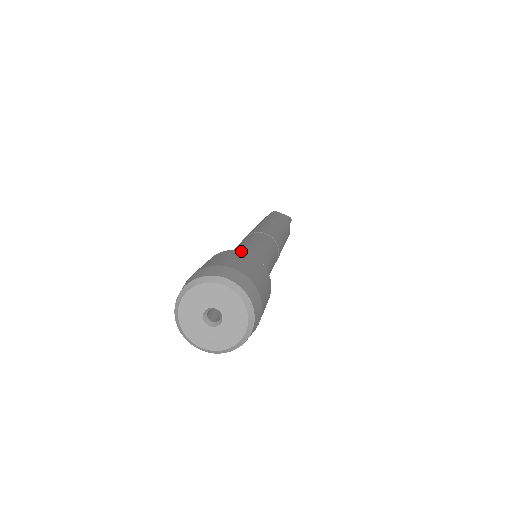
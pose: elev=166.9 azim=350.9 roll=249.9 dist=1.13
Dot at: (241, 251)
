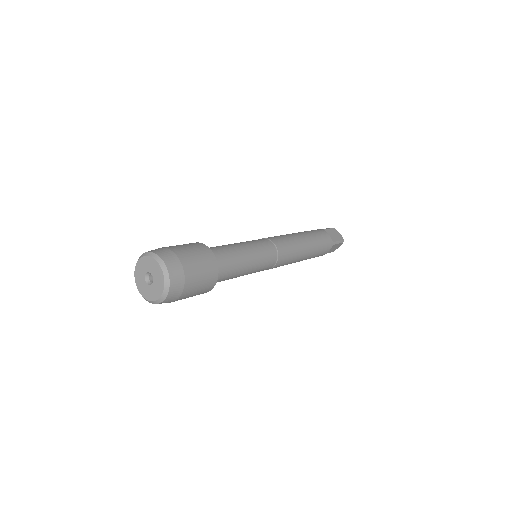
Dot at: (209, 249)
